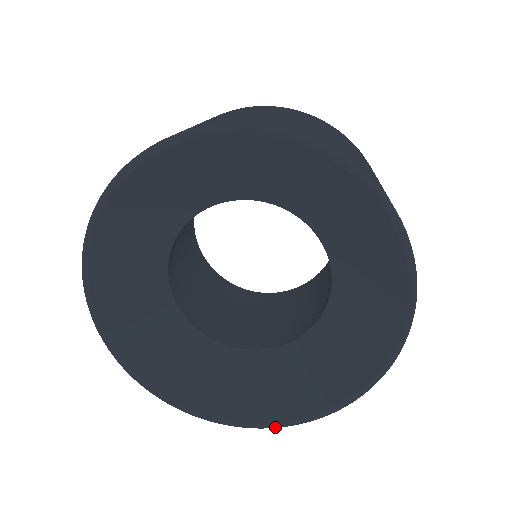
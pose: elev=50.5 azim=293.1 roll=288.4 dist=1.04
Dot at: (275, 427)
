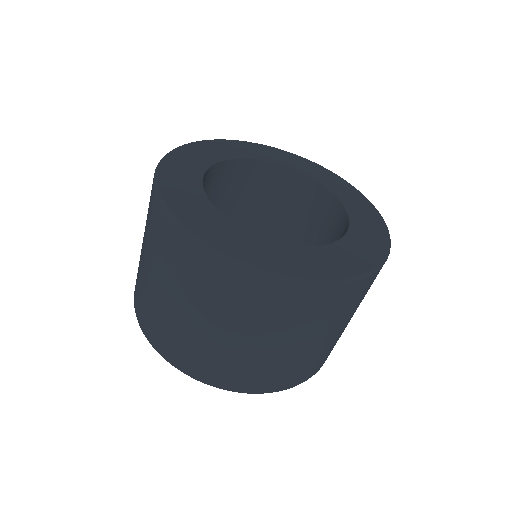
Dot at: occluded
